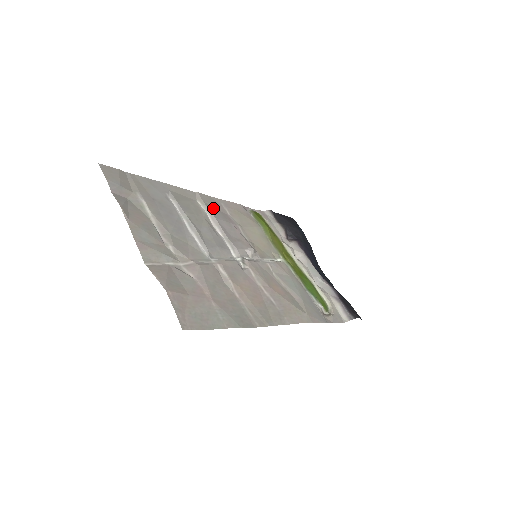
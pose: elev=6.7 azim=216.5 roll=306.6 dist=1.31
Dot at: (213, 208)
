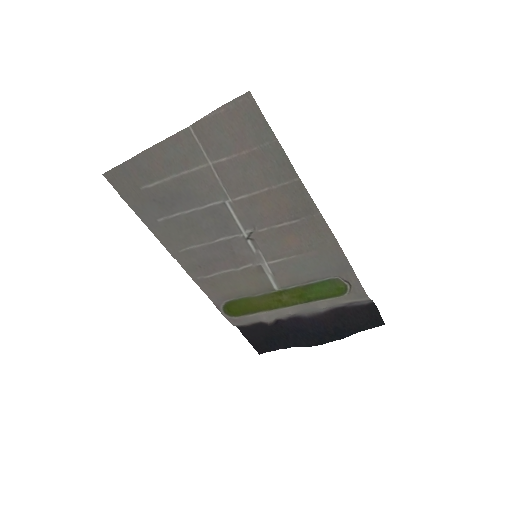
Dot at: (196, 260)
